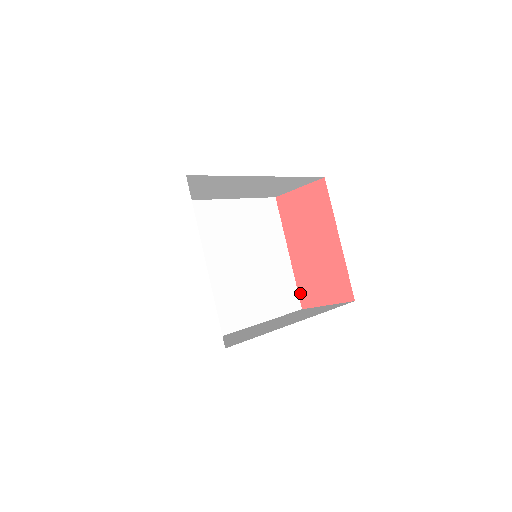
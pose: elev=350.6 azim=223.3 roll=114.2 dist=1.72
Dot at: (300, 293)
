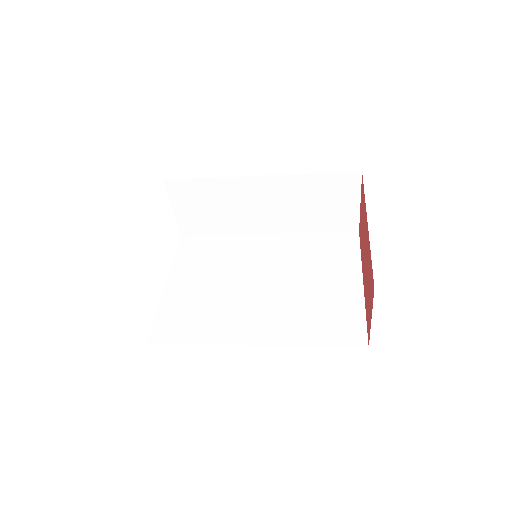
Dot at: (367, 326)
